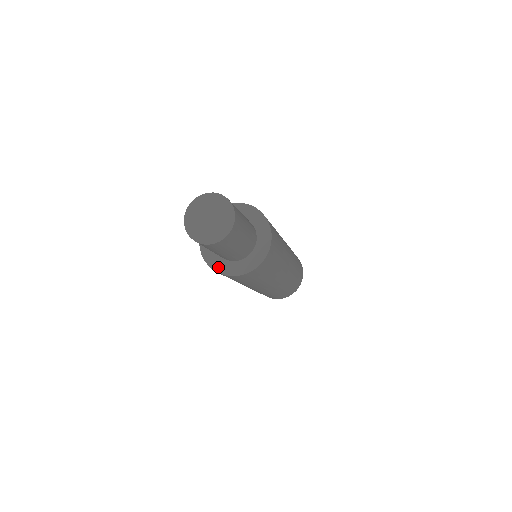
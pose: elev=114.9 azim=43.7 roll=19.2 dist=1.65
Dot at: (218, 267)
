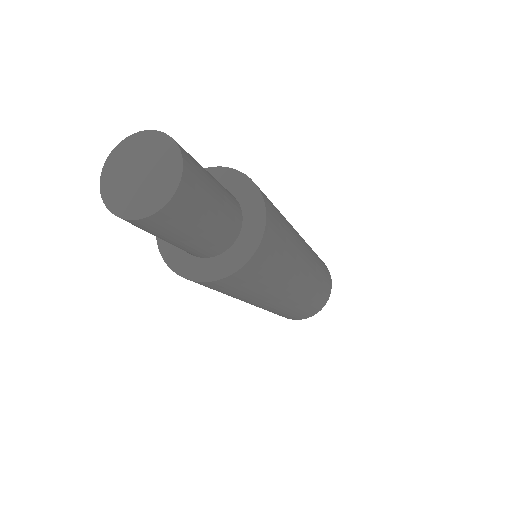
Dot at: (179, 265)
